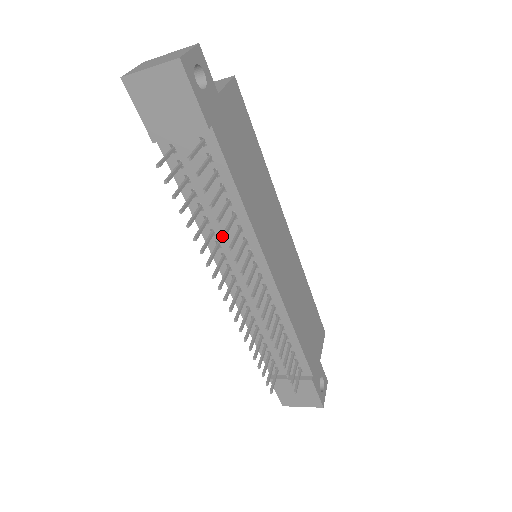
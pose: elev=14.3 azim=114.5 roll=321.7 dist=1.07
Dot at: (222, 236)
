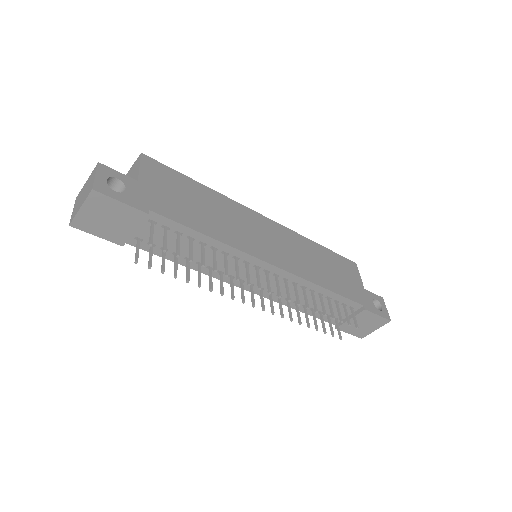
Dot at: (214, 272)
